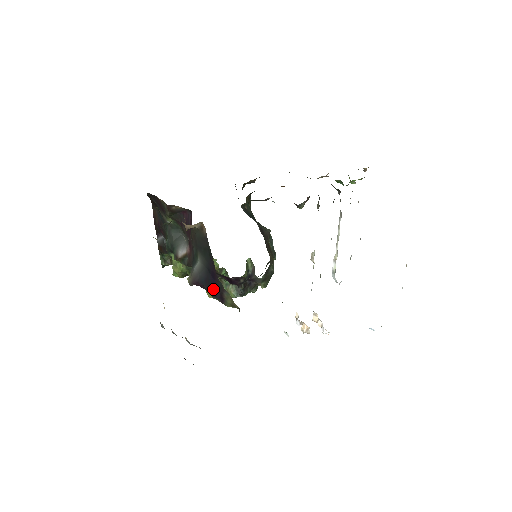
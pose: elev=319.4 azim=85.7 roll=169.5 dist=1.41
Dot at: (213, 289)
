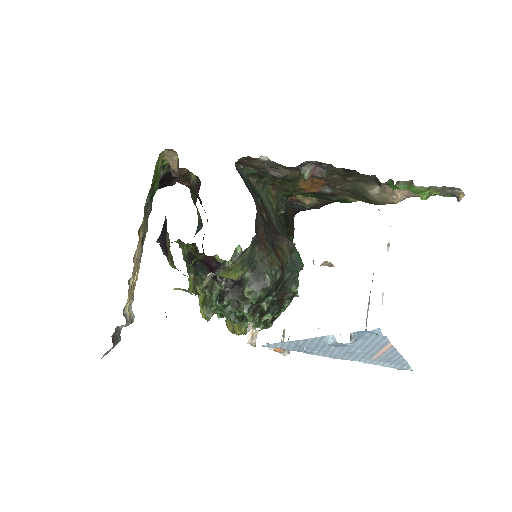
Dot at: (162, 234)
